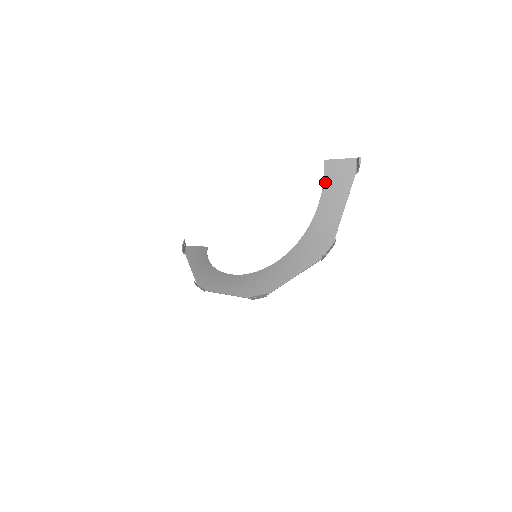
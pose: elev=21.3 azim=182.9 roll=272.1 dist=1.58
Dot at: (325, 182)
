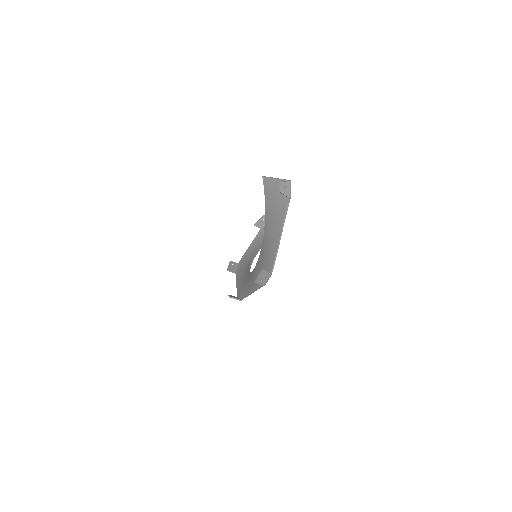
Dot at: (266, 201)
